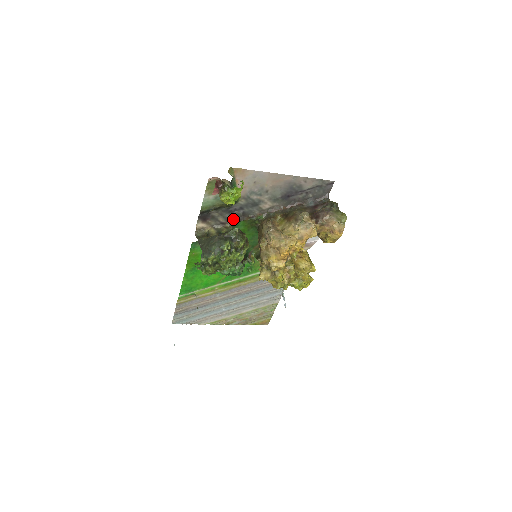
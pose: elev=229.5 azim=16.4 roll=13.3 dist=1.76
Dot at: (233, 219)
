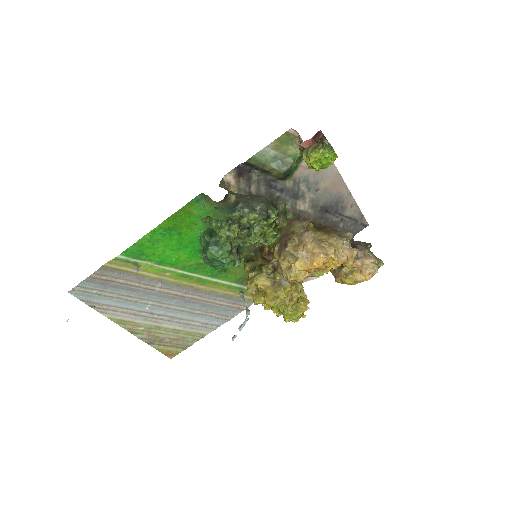
Dot at: occluded
